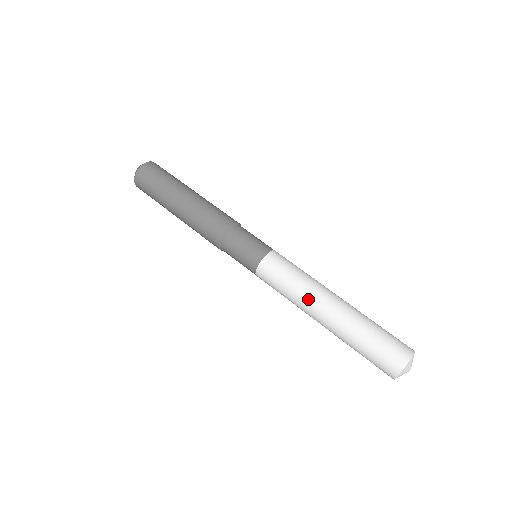
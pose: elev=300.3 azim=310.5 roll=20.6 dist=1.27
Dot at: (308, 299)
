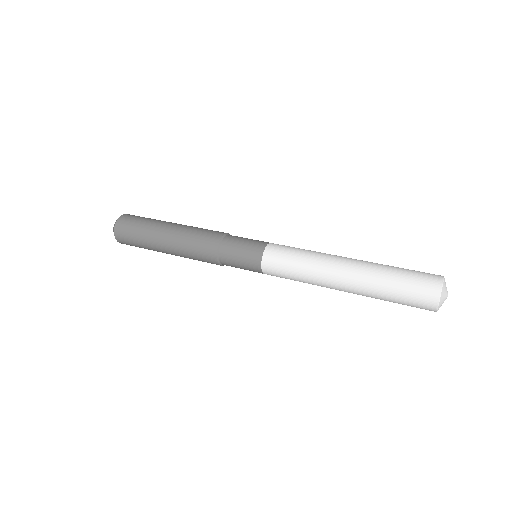
Dot at: (326, 255)
